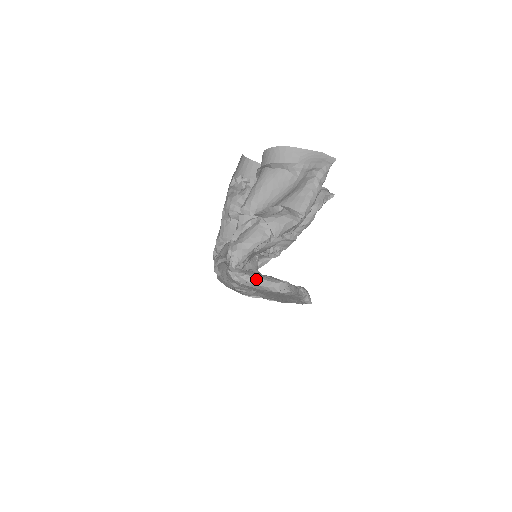
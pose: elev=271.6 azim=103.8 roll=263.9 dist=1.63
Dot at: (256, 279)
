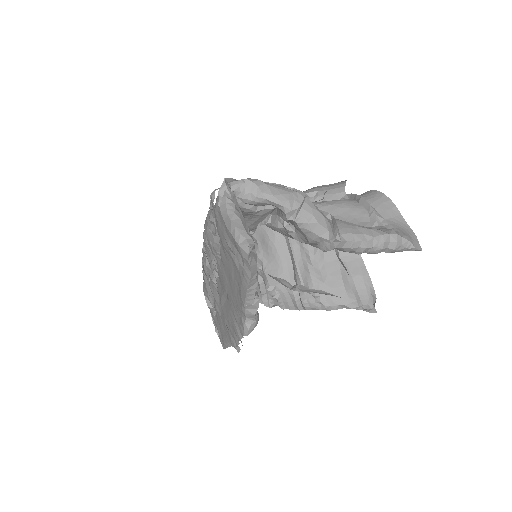
Dot at: (236, 213)
